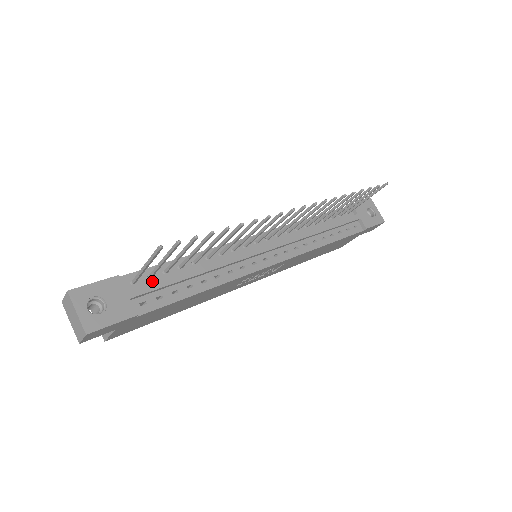
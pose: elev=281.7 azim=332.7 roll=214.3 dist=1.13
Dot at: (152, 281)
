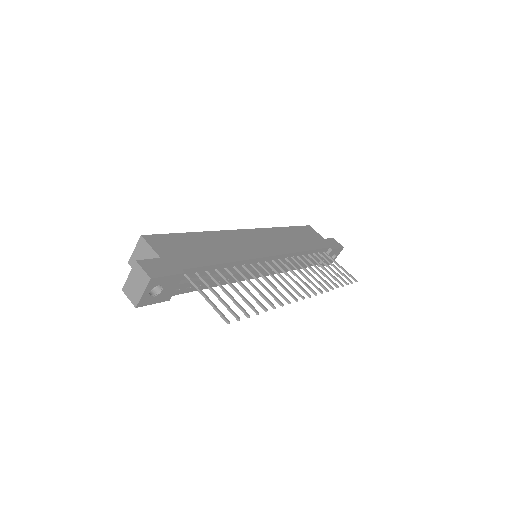
Dot at: (195, 276)
